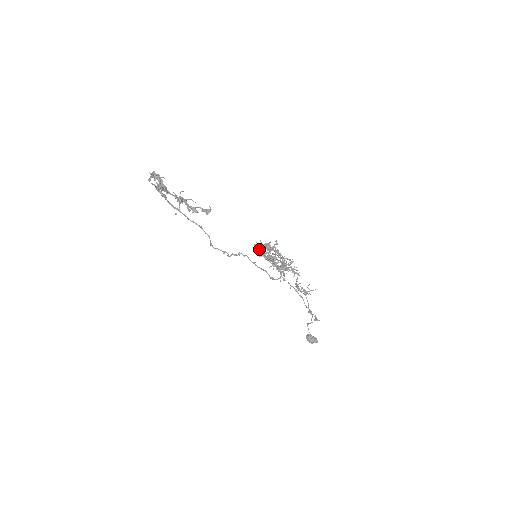
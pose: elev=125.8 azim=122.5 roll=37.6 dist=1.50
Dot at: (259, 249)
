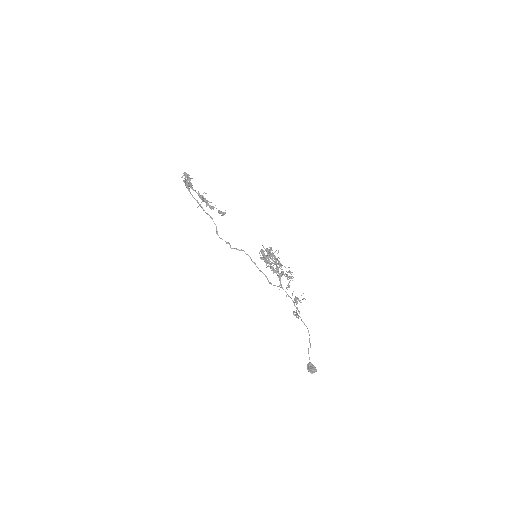
Dot at: (262, 254)
